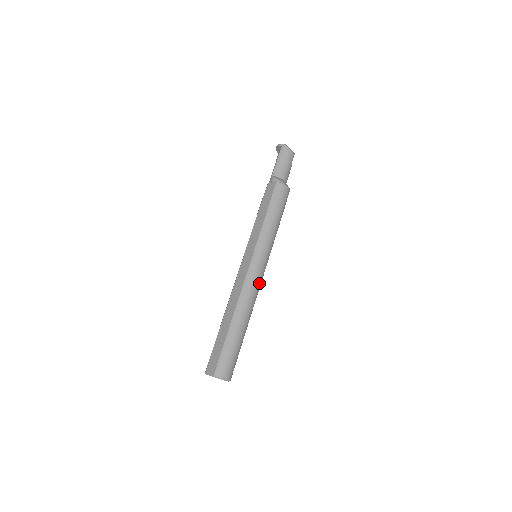
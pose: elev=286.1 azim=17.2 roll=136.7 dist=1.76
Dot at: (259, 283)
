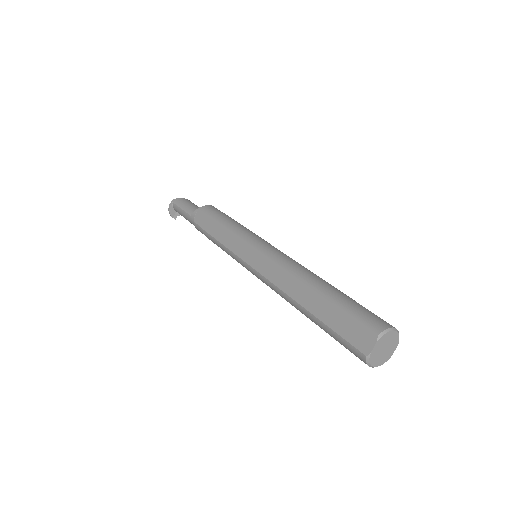
Dot at: occluded
